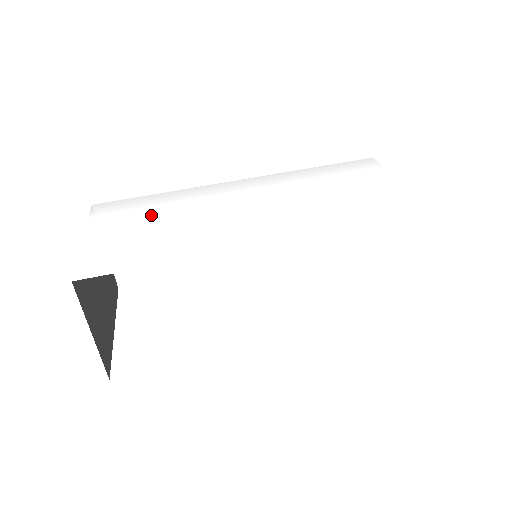
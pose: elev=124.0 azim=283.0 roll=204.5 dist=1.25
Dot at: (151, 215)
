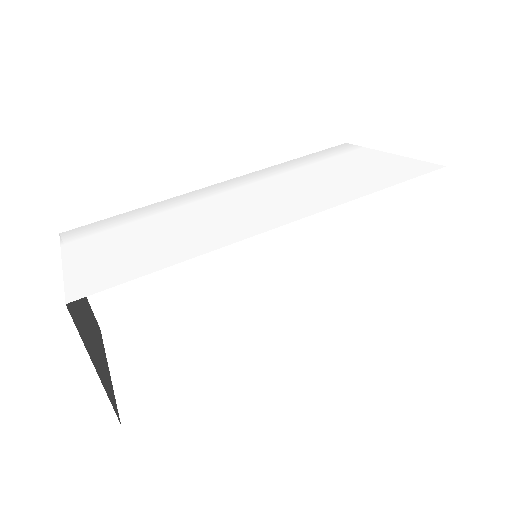
Dot at: (135, 228)
